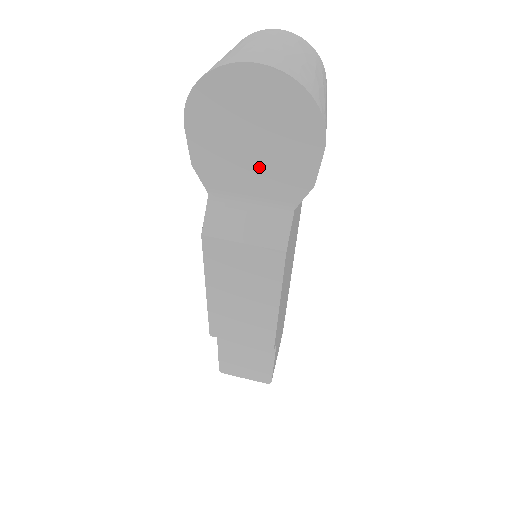
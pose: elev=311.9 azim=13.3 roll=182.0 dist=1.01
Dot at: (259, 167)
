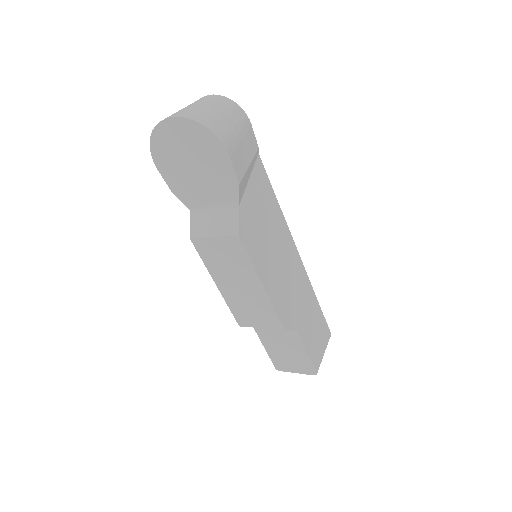
Dot at: (205, 182)
